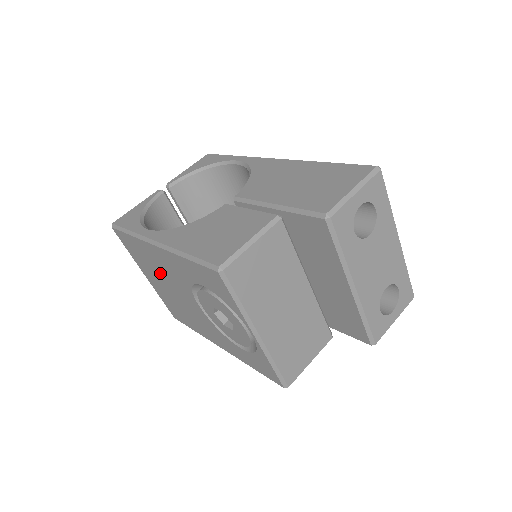
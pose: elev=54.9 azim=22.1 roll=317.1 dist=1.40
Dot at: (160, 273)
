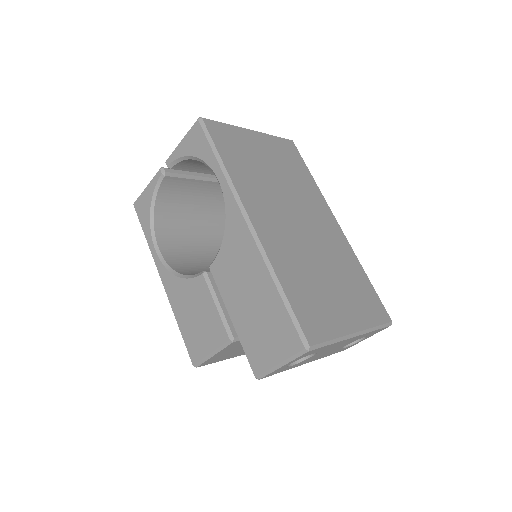
Dot at: occluded
